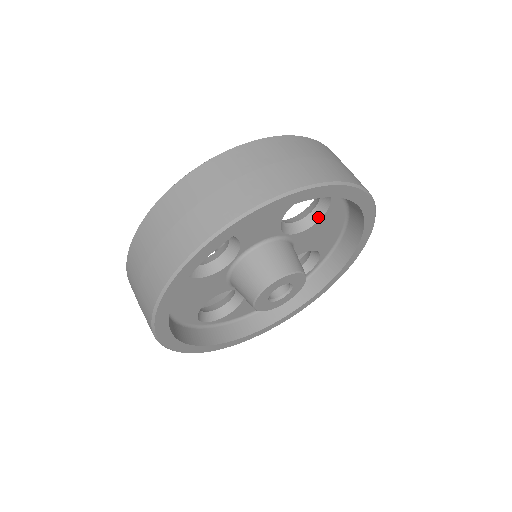
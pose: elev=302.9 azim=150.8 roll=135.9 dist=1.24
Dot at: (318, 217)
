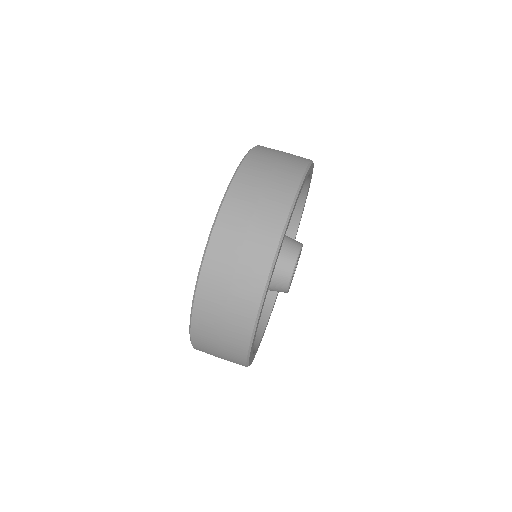
Dot at: occluded
